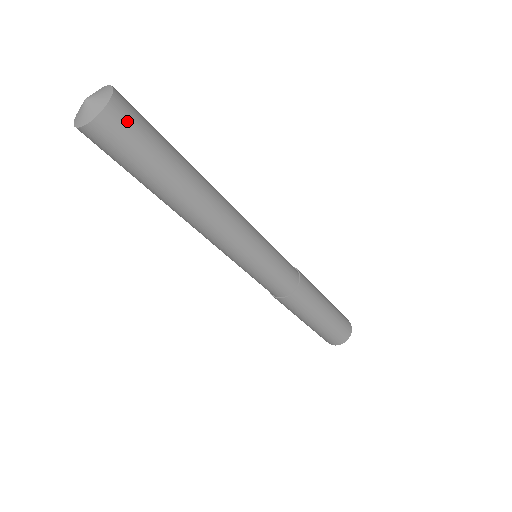
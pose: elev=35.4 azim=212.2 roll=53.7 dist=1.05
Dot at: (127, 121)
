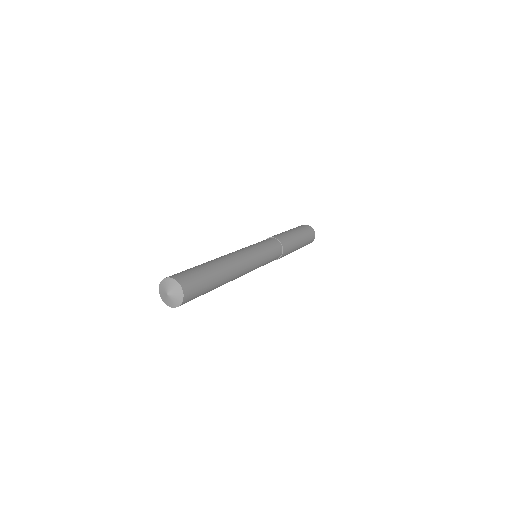
Dot at: (189, 300)
